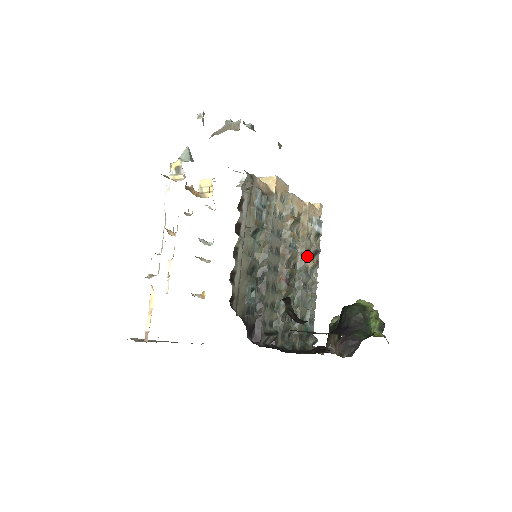
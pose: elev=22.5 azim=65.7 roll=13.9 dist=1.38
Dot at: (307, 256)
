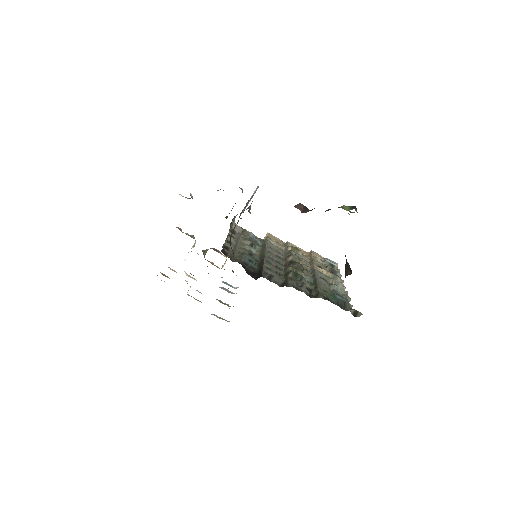
Dot at: occluded
